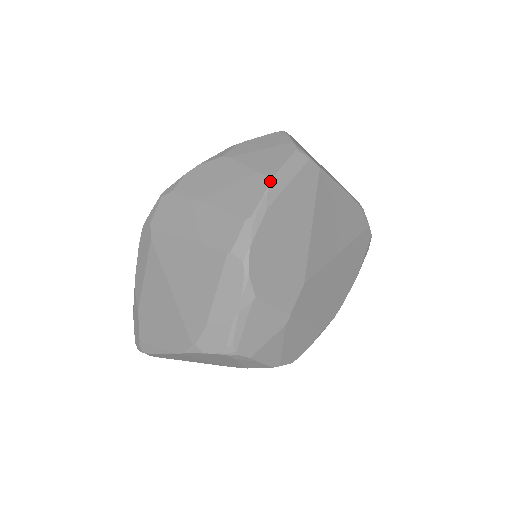
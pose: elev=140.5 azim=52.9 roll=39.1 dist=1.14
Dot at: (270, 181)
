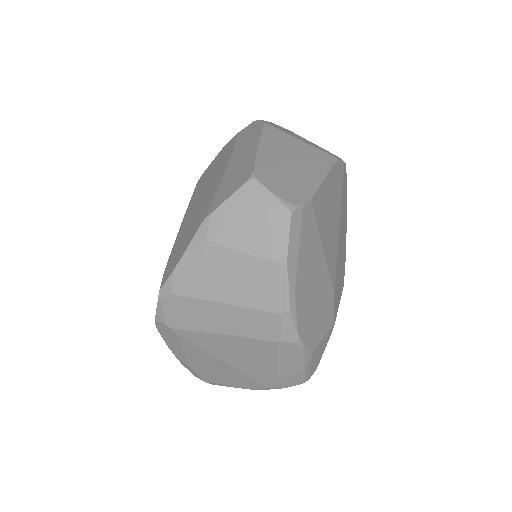
Dot at: (285, 268)
